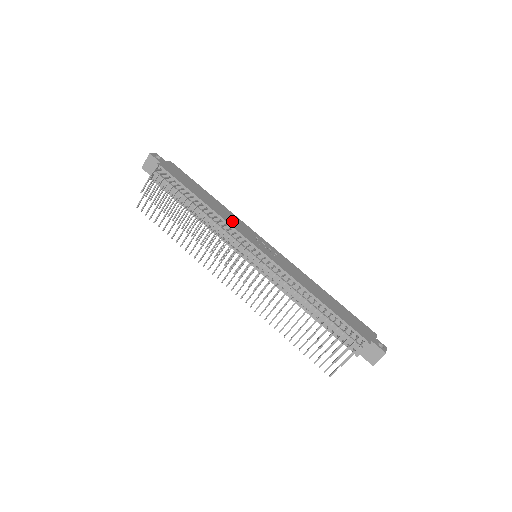
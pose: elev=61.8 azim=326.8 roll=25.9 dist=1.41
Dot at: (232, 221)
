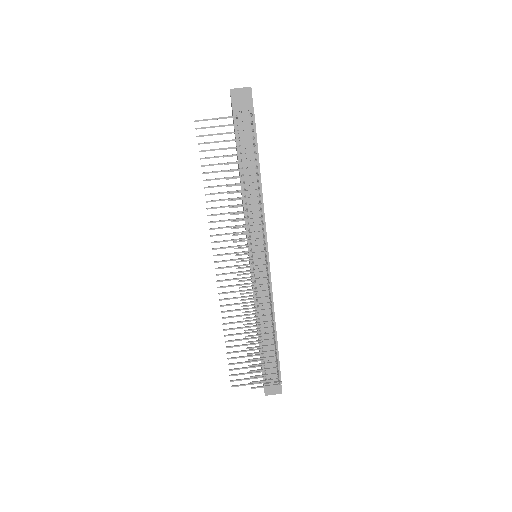
Dot at: occluded
